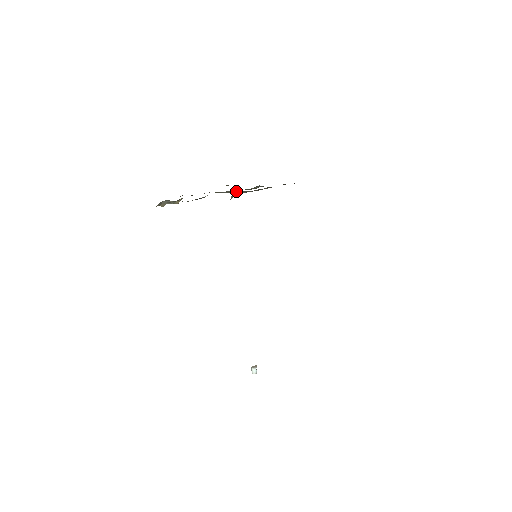
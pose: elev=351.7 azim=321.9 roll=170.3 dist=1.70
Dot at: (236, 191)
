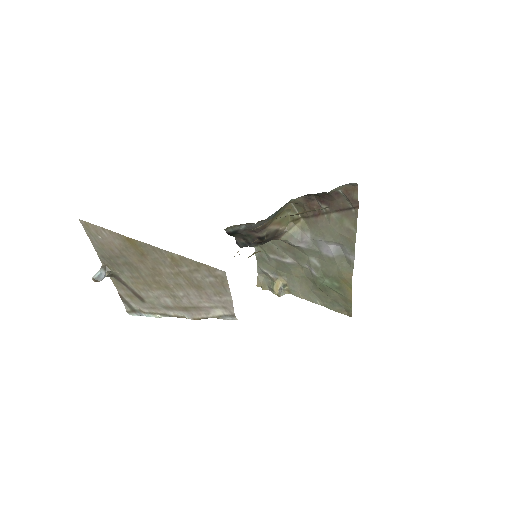
Dot at: (328, 274)
